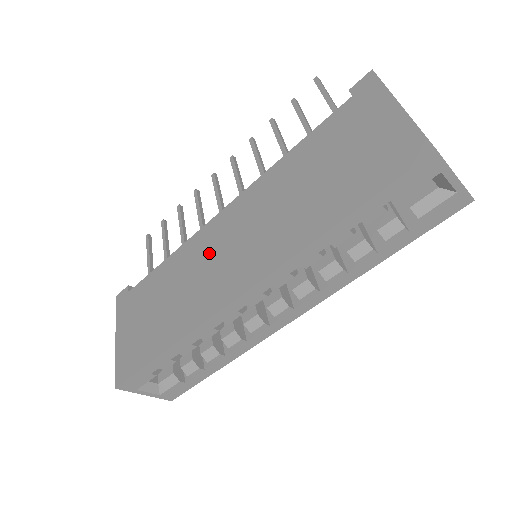
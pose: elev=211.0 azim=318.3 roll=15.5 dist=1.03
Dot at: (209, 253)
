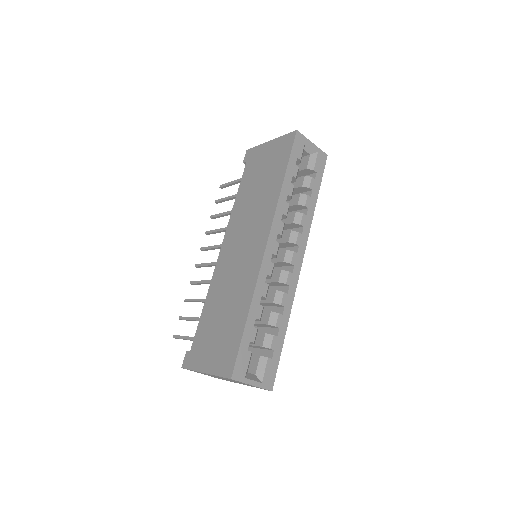
Dot at: (230, 266)
